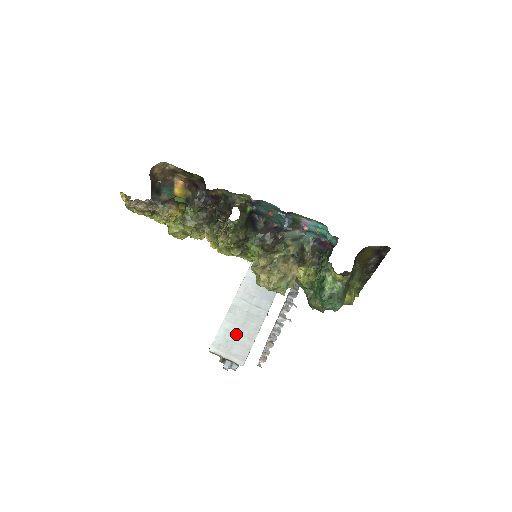
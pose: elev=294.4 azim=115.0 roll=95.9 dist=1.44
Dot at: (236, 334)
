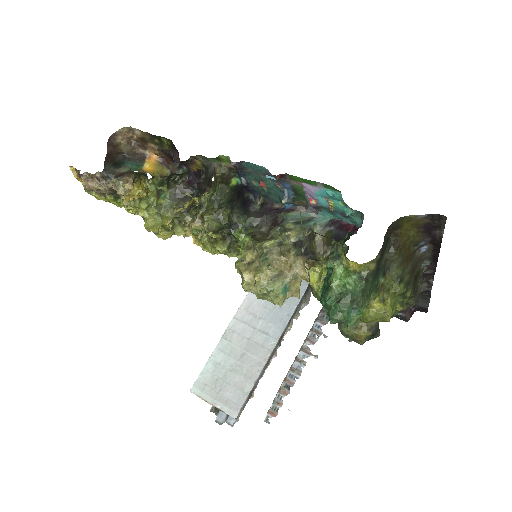
Dot at: (230, 370)
